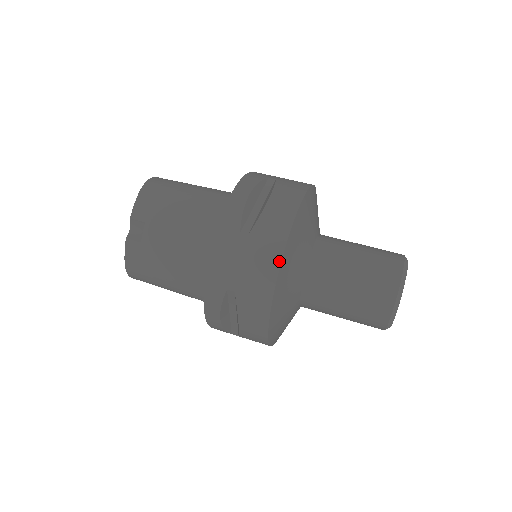
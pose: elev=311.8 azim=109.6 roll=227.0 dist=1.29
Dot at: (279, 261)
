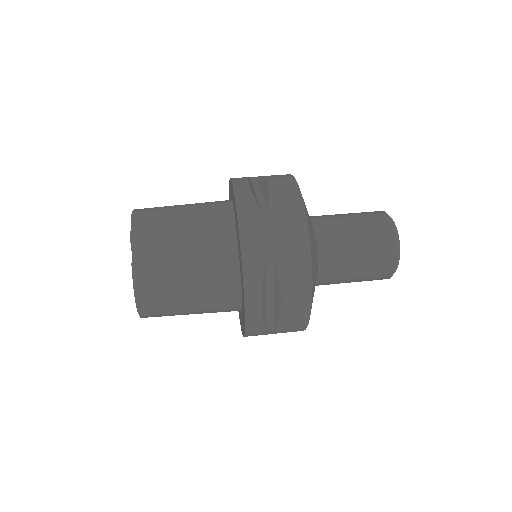
Dot at: (305, 218)
